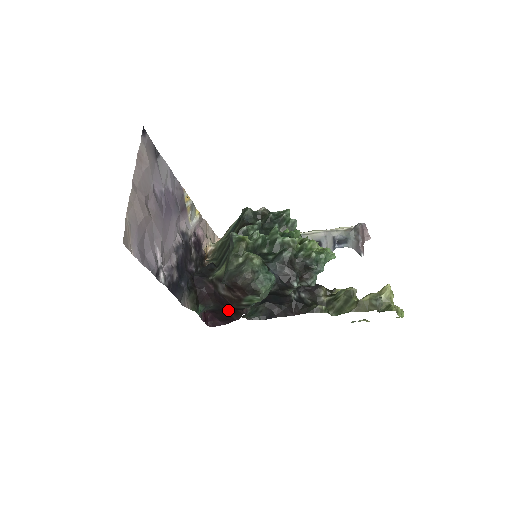
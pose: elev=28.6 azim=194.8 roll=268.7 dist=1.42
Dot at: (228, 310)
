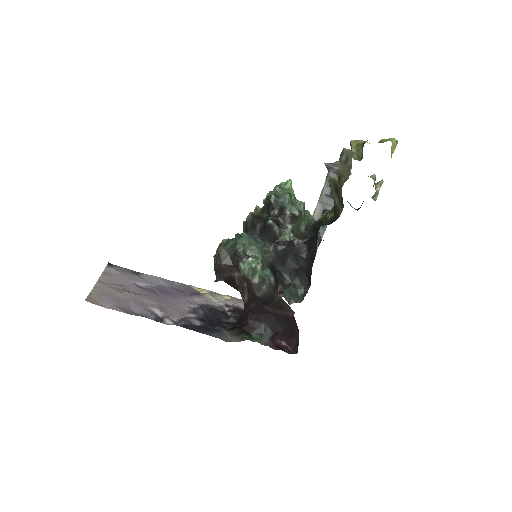
Dot at: (275, 313)
